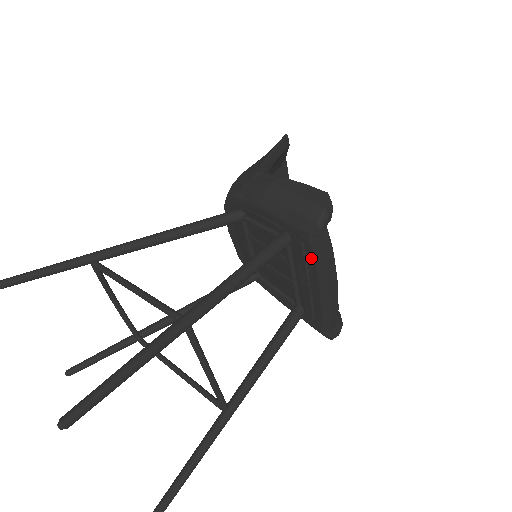
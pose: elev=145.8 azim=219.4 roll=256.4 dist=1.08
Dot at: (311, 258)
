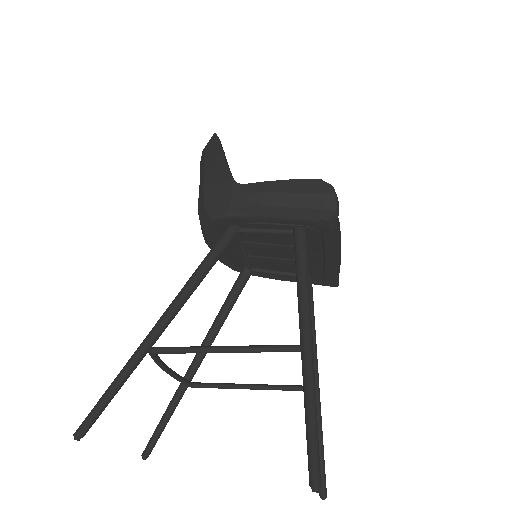
Dot at: (328, 237)
